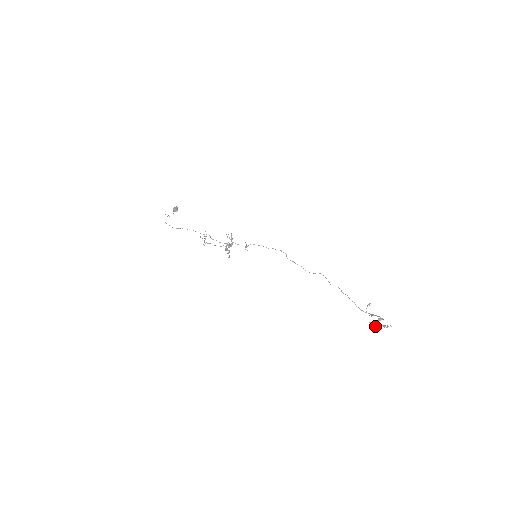
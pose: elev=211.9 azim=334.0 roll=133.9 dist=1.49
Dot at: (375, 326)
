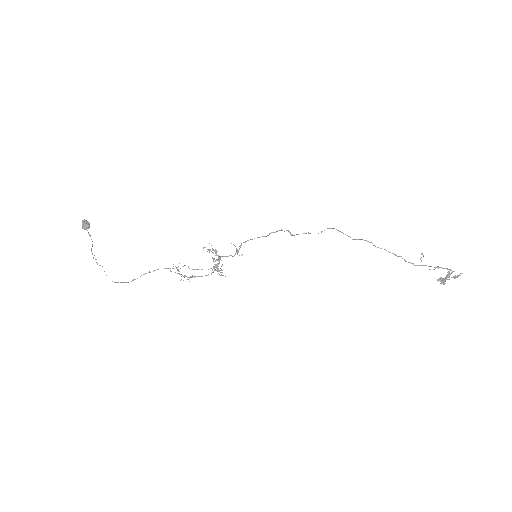
Dot at: (444, 281)
